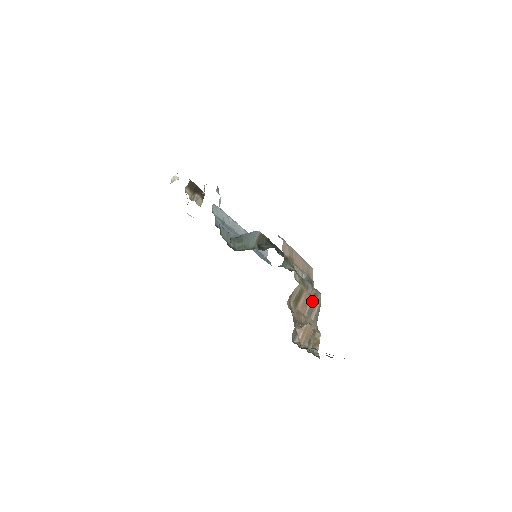
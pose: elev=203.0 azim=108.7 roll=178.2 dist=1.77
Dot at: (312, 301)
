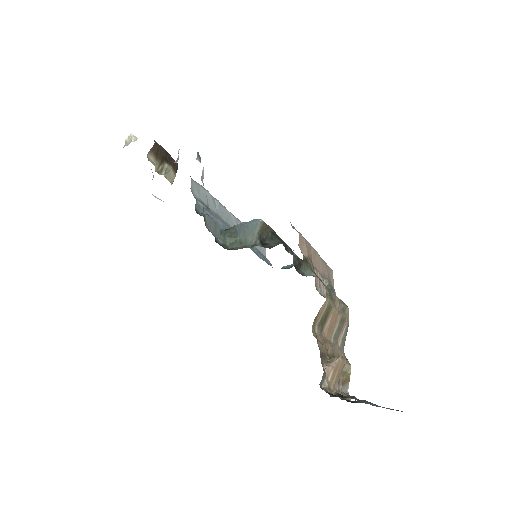
Dot at: (340, 320)
